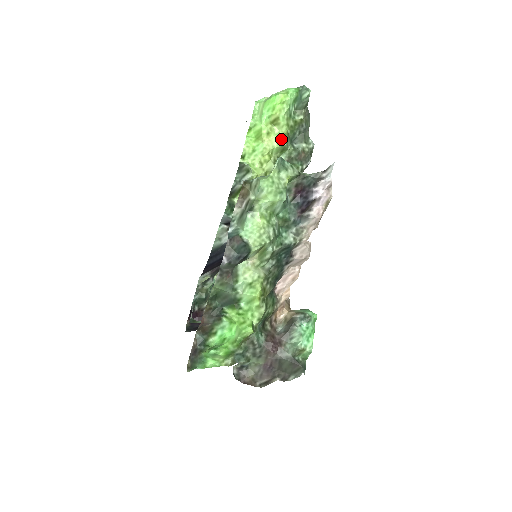
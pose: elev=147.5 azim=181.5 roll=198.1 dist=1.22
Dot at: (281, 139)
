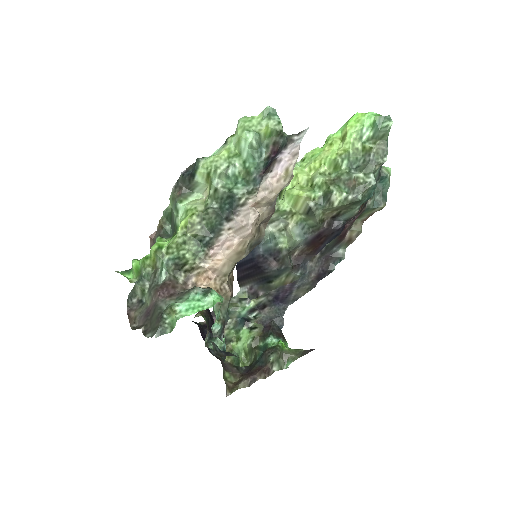
Dot at: (337, 152)
